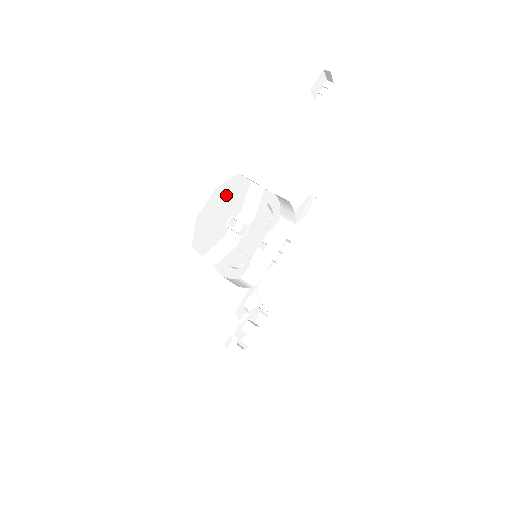
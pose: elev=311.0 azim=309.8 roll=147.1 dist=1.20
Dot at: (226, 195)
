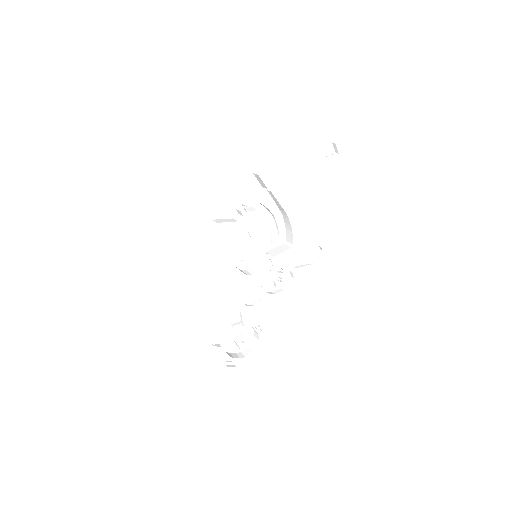
Dot at: (241, 183)
